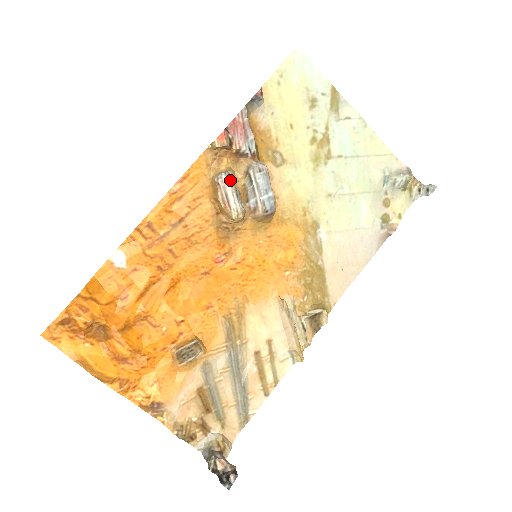
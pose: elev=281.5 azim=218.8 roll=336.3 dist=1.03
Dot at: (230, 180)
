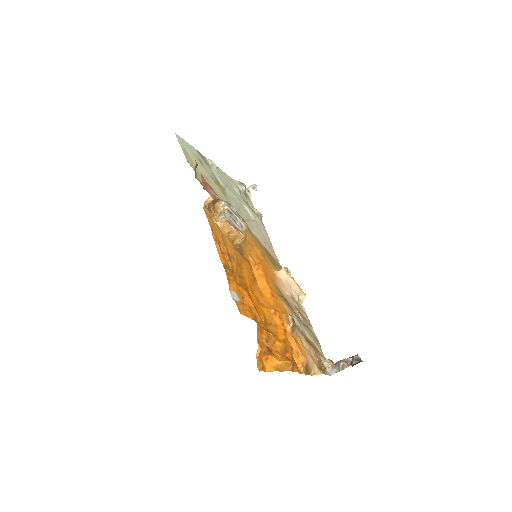
Dot at: (229, 216)
